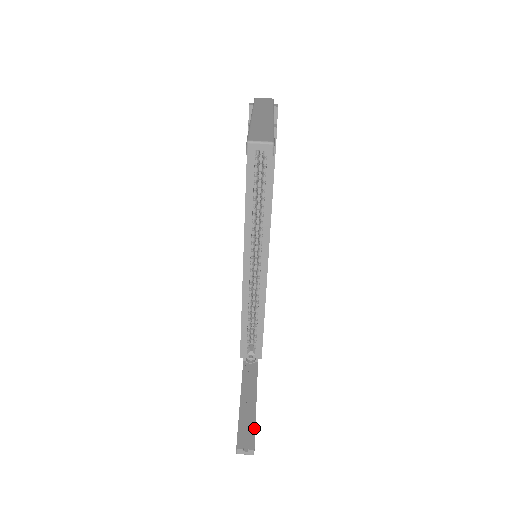
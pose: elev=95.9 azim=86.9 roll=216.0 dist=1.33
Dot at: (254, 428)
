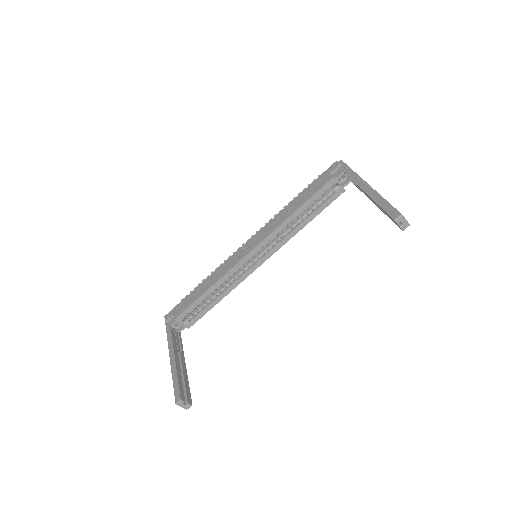
Dot at: (189, 388)
